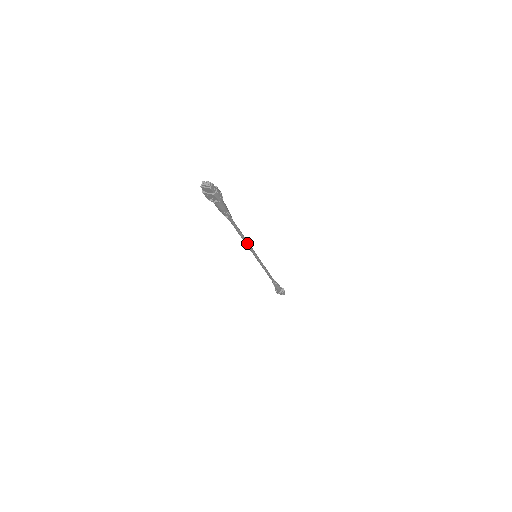
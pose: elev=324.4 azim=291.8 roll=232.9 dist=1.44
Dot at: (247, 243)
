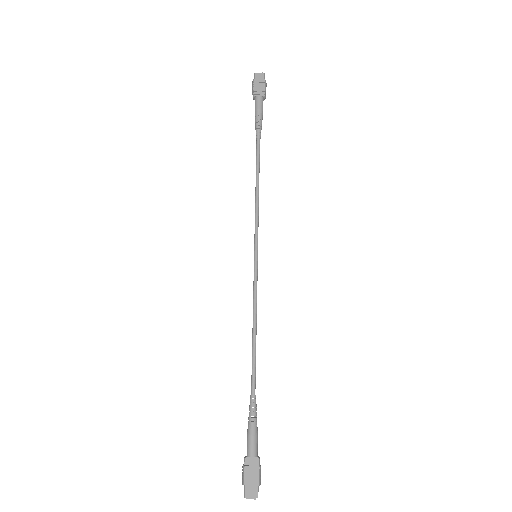
Dot at: (256, 311)
